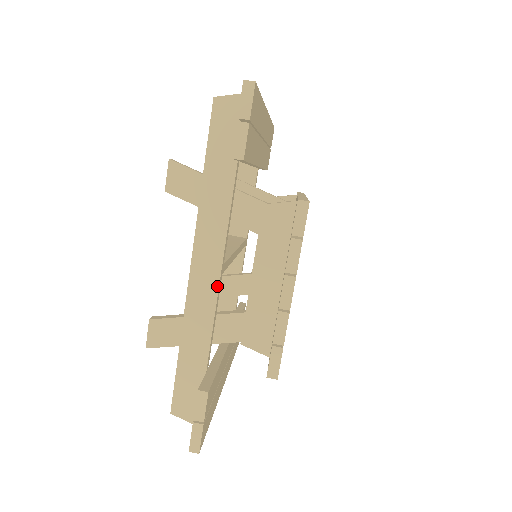
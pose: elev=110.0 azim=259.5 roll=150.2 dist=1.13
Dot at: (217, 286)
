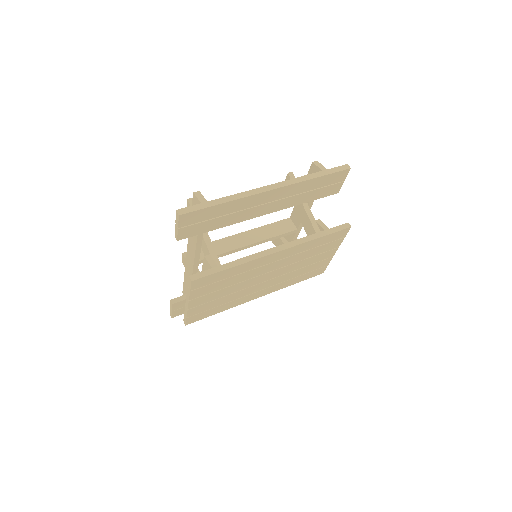
Dot at: (193, 268)
